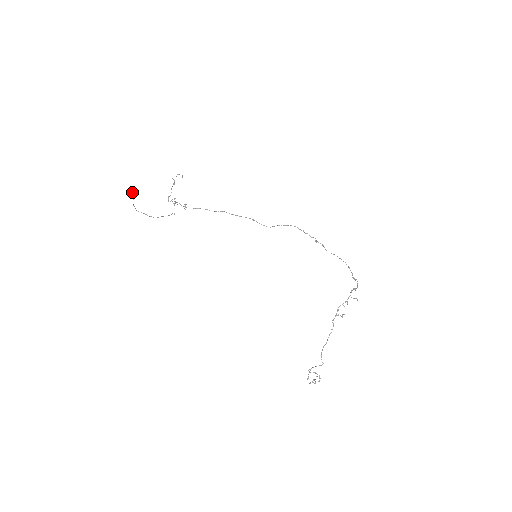
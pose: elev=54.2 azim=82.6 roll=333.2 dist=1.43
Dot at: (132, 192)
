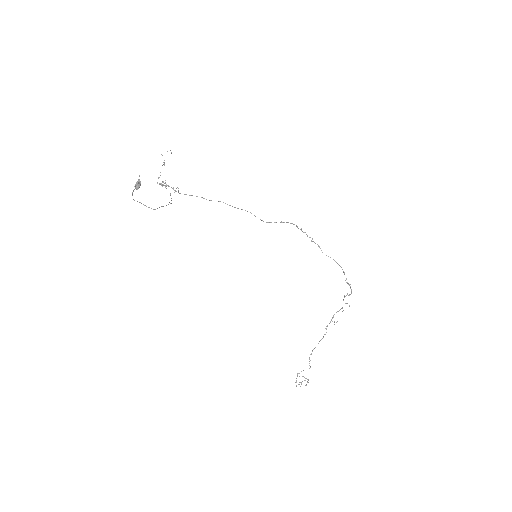
Dot at: (138, 181)
